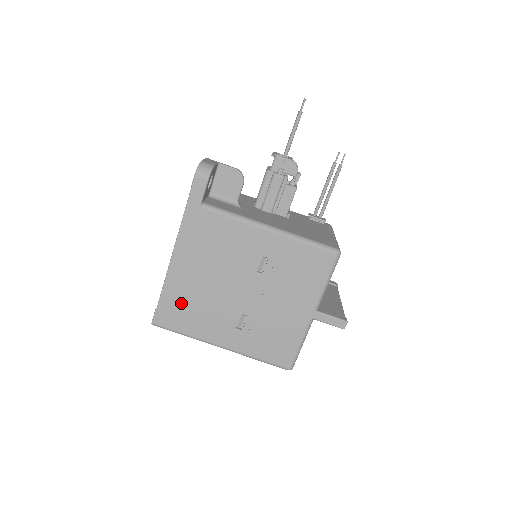
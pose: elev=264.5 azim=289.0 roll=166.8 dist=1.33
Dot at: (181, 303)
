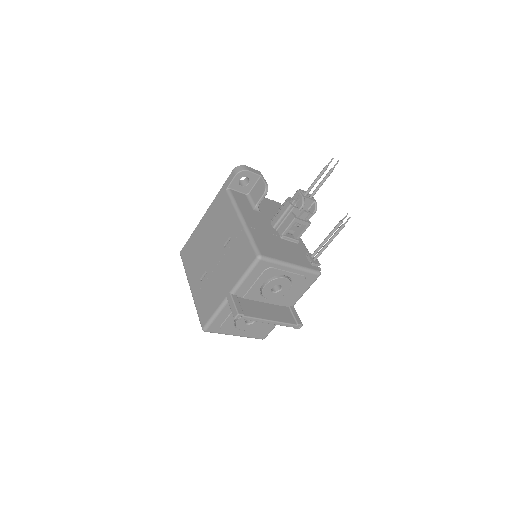
Dot at: (193, 247)
